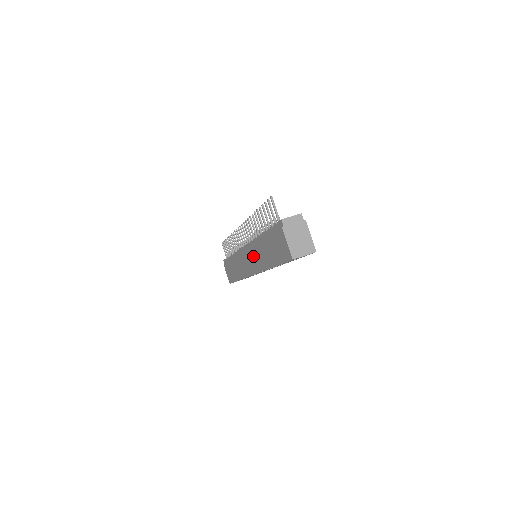
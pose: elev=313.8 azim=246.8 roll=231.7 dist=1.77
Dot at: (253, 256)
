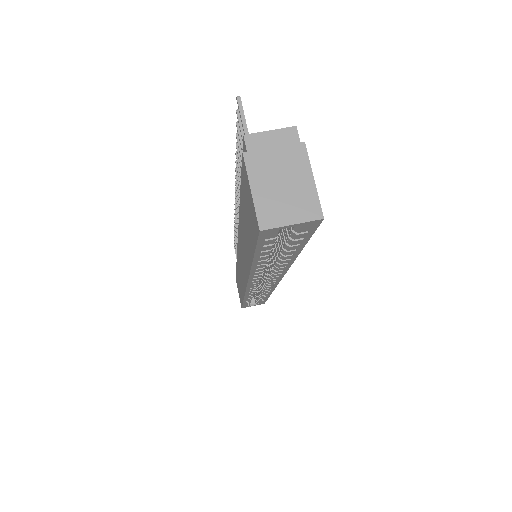
Dot at: (241, 251)
